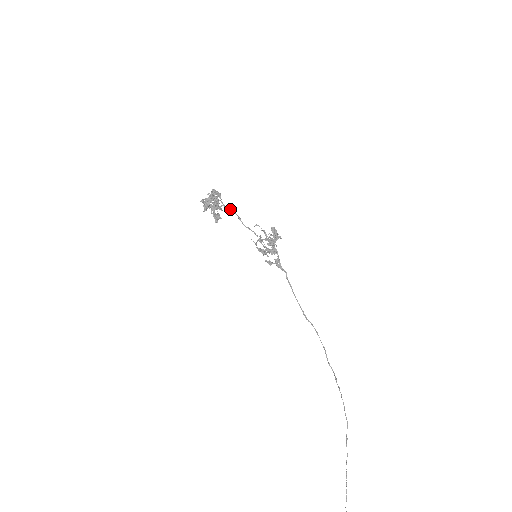
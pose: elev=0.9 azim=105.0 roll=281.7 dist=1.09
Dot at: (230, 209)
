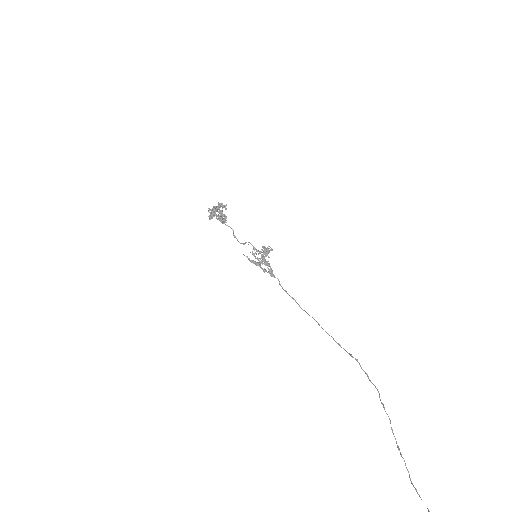
Dot at: (228, 226)
